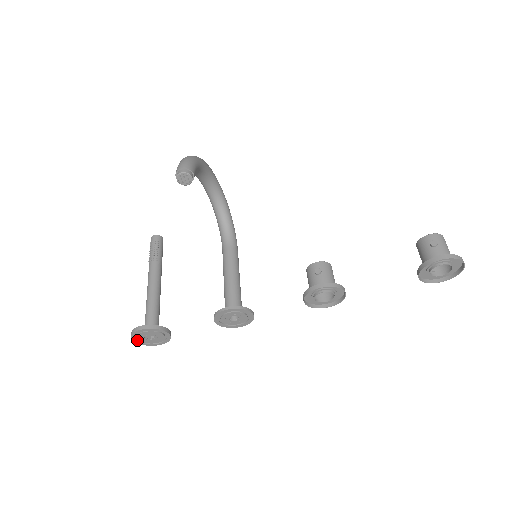
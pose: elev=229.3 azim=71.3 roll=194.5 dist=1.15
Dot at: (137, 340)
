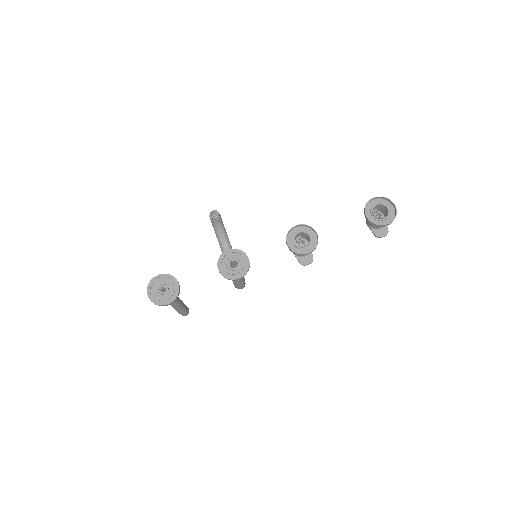
Dot at: (150, 294)
